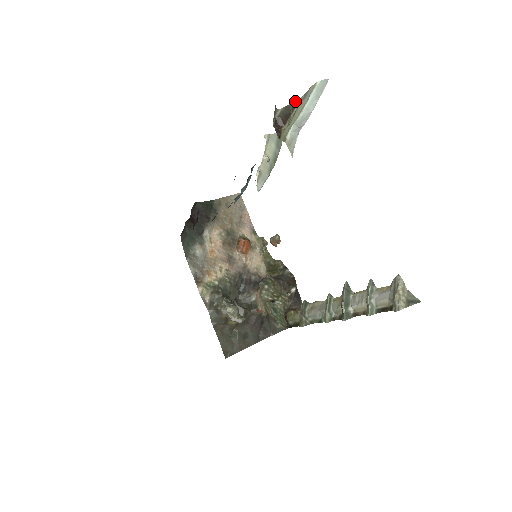
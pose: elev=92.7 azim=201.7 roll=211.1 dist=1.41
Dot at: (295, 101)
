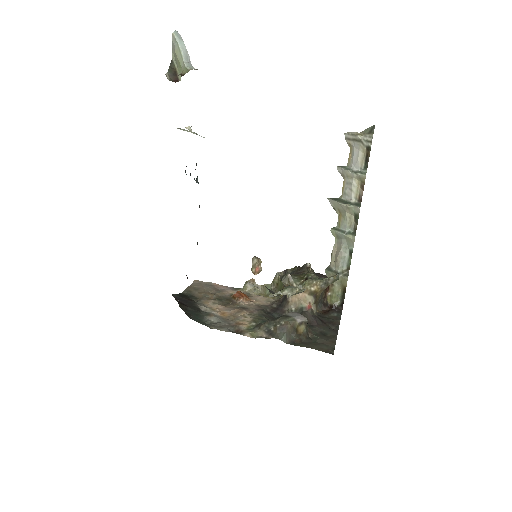
Dot at: (170, 63)
